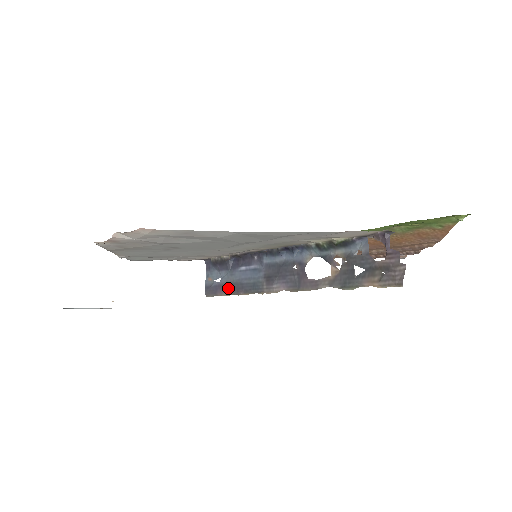
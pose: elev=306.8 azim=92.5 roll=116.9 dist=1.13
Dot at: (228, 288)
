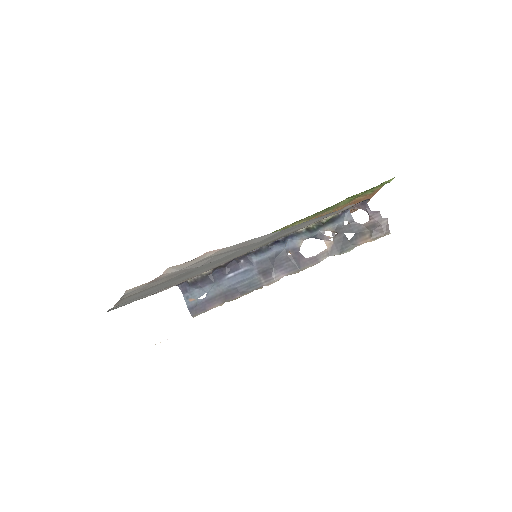
Dot at: (219, 299)
